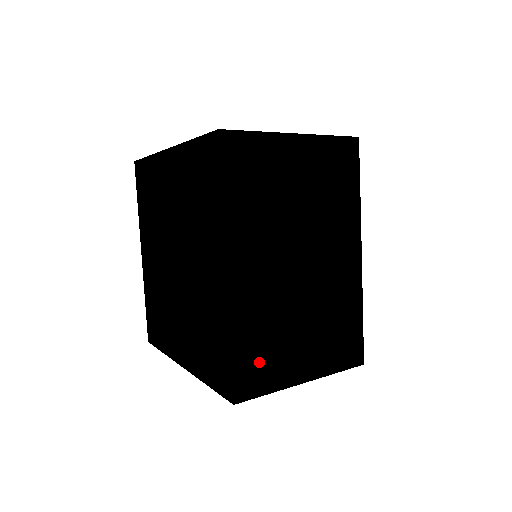
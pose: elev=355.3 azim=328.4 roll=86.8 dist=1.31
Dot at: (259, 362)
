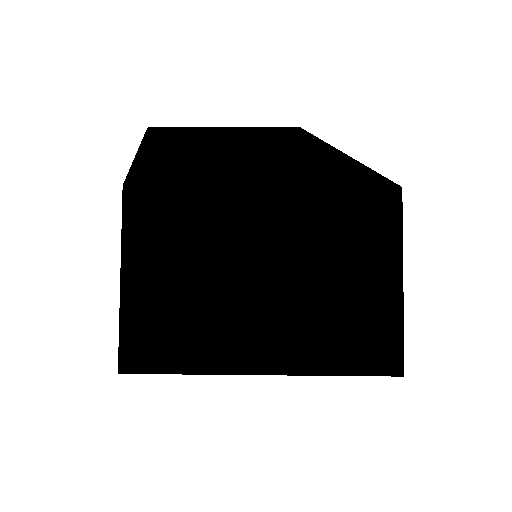
Dot at: occluded
